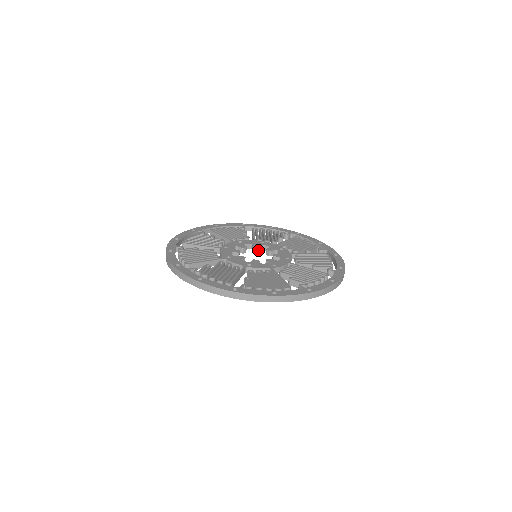
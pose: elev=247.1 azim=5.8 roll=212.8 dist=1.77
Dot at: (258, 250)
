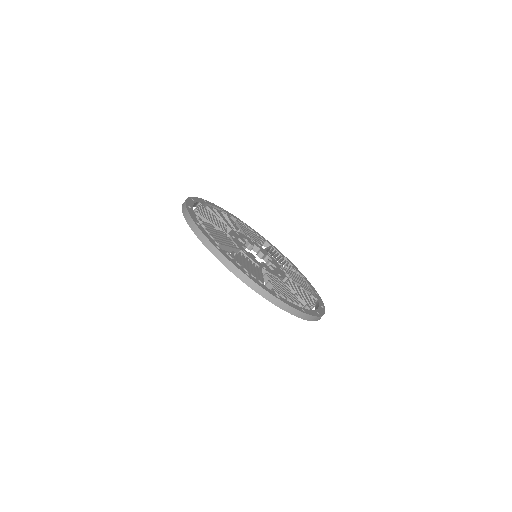
Dot at: (261, 256)
